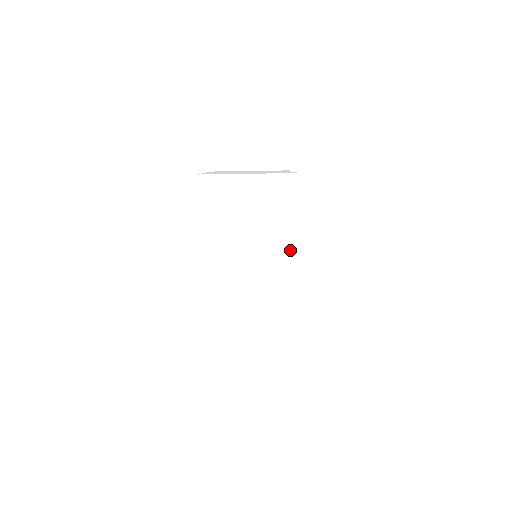
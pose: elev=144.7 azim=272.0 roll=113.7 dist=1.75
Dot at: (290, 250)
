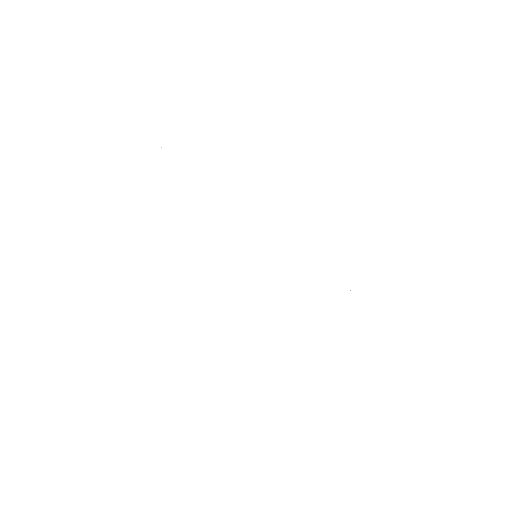
Dot at: (324, 191)
